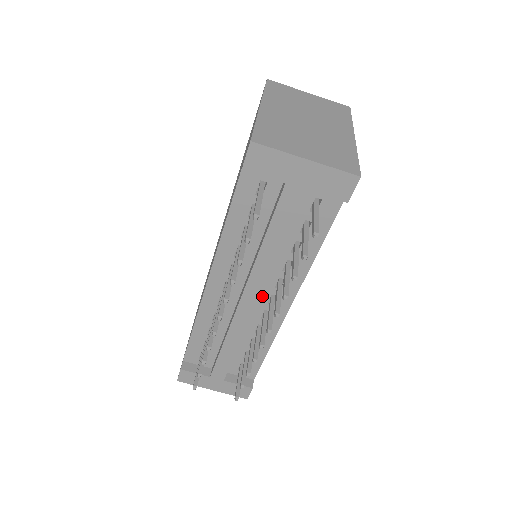
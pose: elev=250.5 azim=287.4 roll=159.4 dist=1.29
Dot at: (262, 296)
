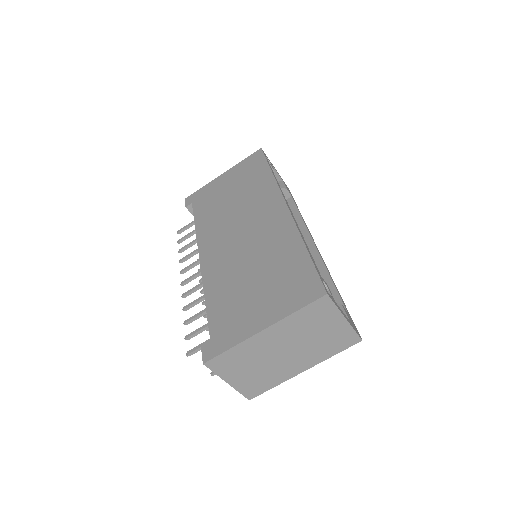
Dot at: occluded
